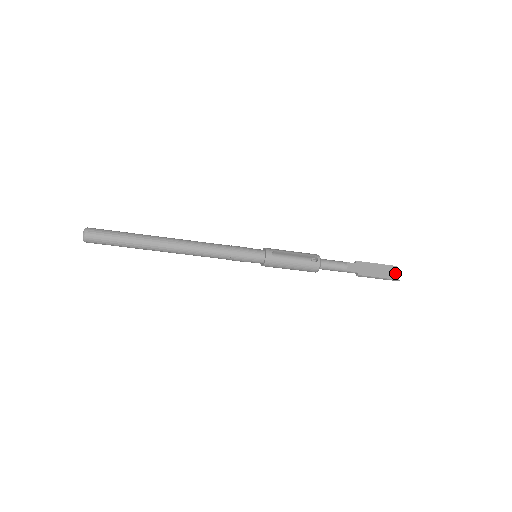
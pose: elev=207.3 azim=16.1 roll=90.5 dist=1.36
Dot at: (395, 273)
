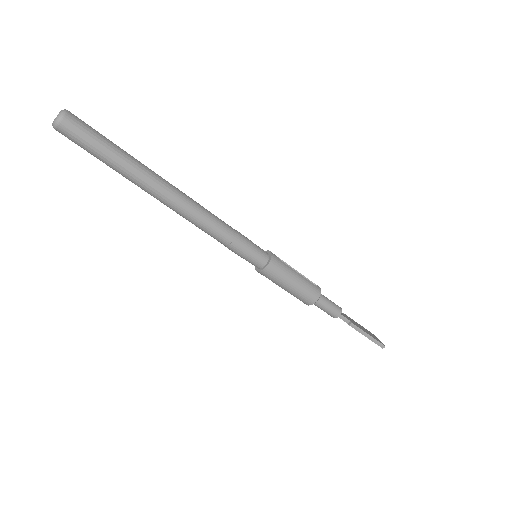
Dot at: (378, 339)
